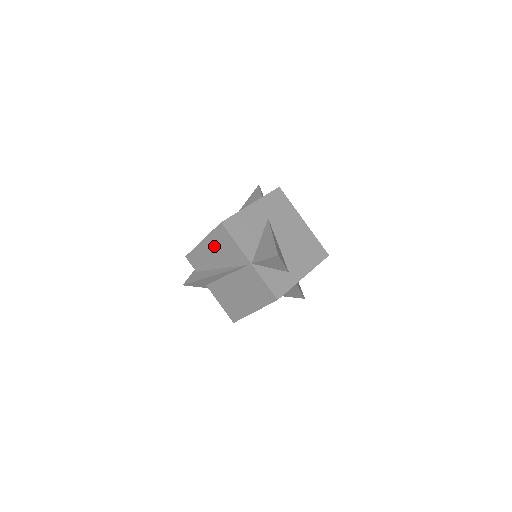
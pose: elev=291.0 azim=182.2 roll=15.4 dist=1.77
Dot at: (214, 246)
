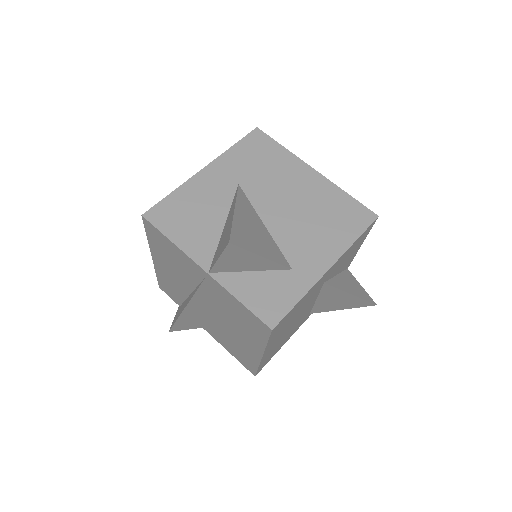
Dot at: (163, 259)
